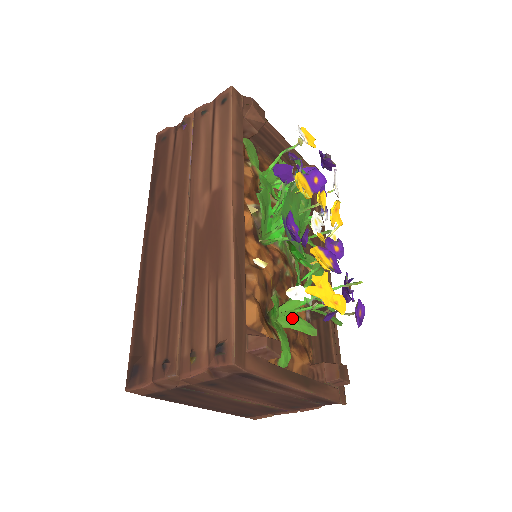
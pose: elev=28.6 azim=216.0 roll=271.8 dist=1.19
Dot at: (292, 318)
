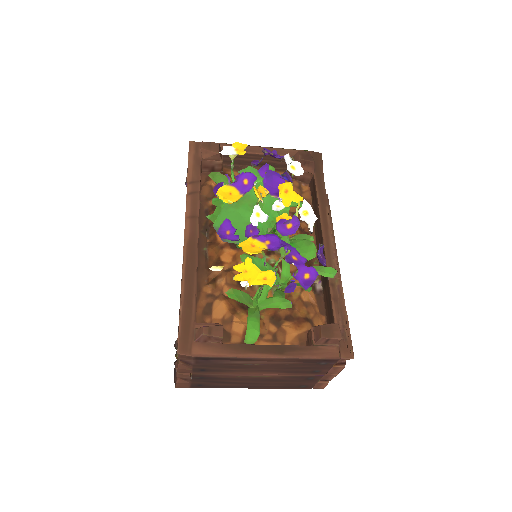
Dot at: (268, 299)
